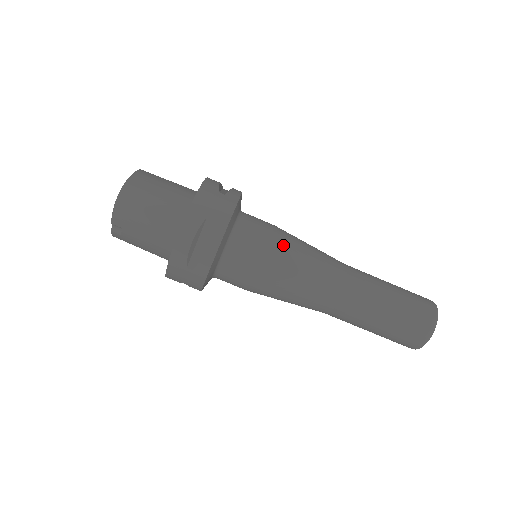
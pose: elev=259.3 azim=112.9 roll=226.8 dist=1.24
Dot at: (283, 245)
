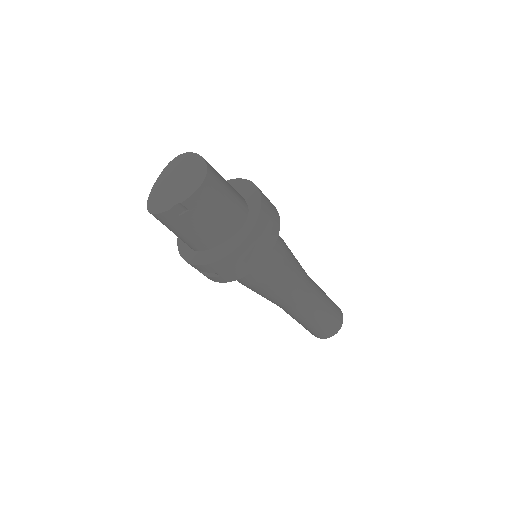
Dot at: (289, 251)
